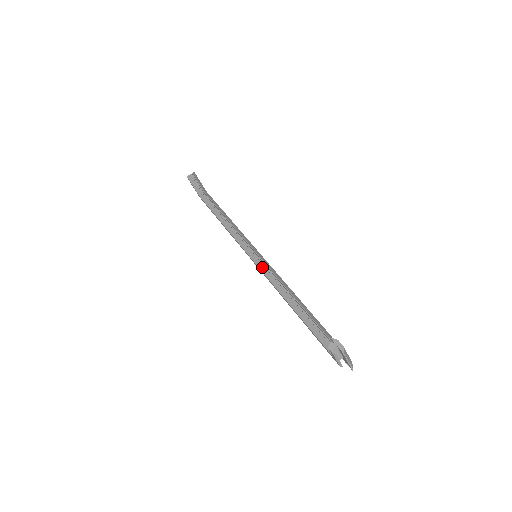
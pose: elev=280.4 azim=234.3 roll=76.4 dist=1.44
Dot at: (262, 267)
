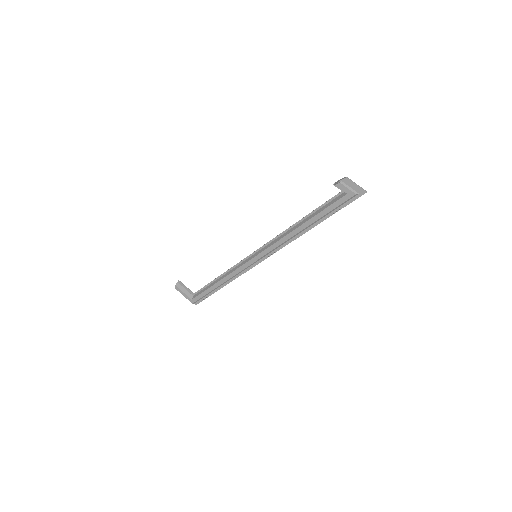
Dot at: (264, 248)
